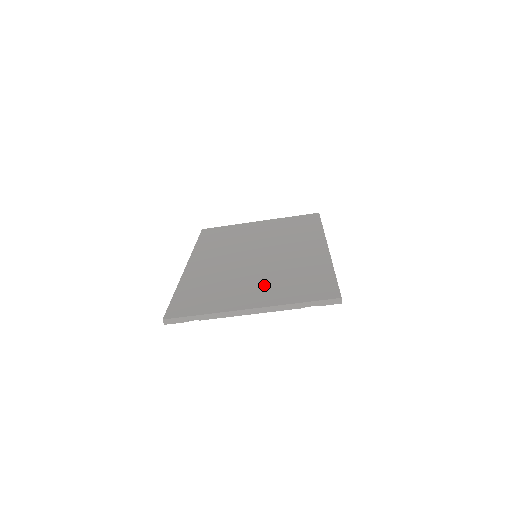
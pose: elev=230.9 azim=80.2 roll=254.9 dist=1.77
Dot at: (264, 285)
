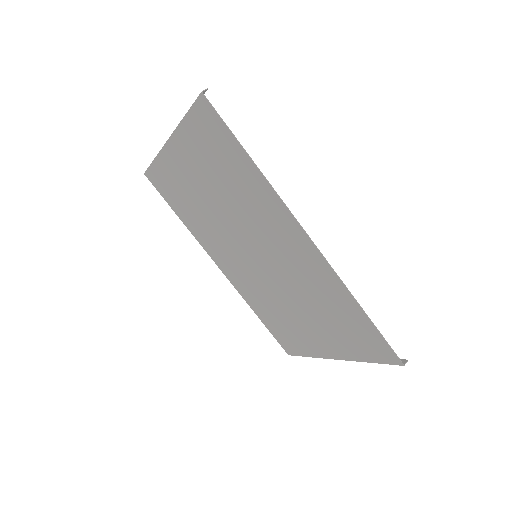
Dot at: (315, 324)
